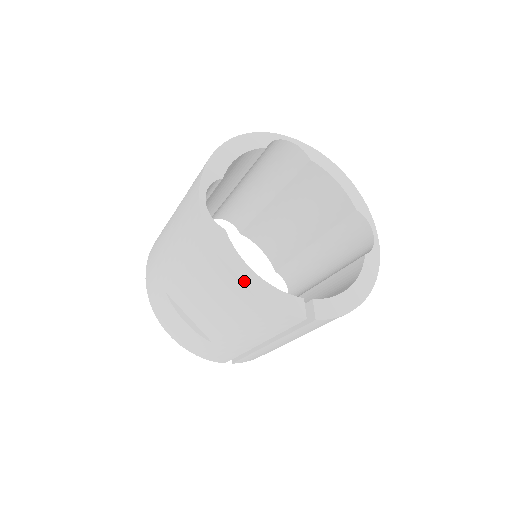
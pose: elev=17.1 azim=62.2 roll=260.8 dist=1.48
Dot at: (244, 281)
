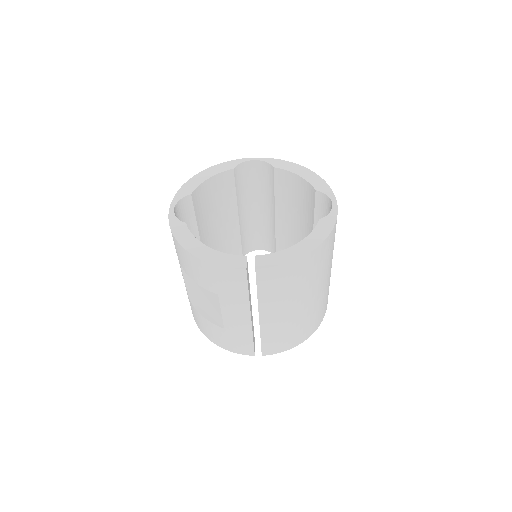
Dot at: (194, 251)
